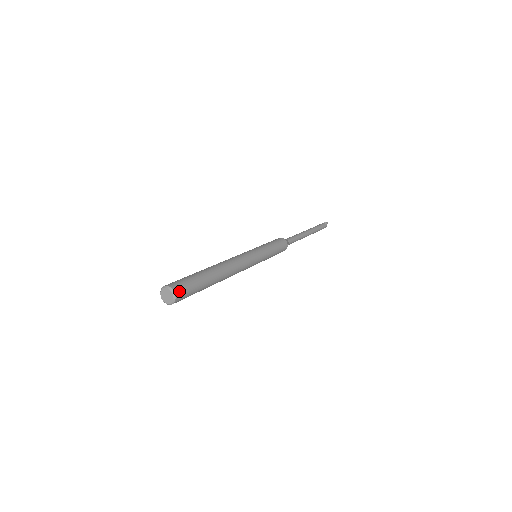
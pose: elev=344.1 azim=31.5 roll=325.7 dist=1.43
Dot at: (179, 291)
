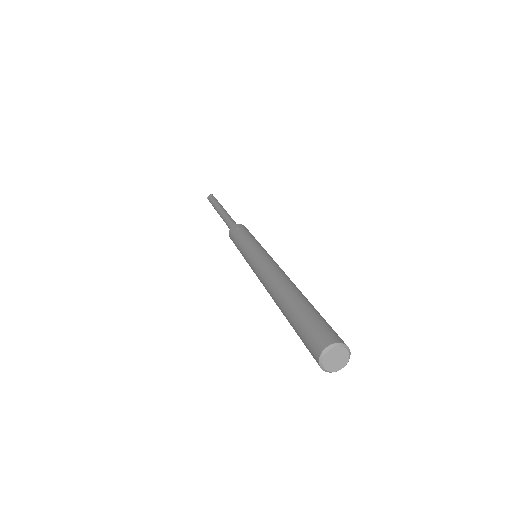
Dot at: occluded
